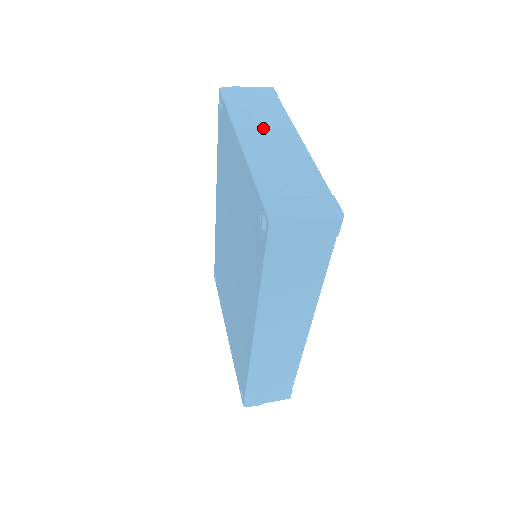
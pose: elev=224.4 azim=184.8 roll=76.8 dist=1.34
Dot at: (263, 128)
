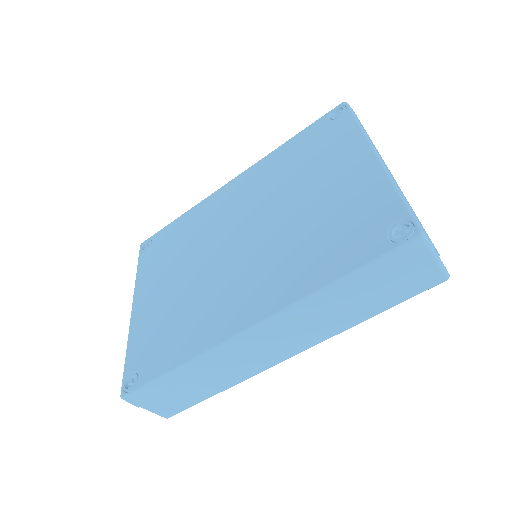
Dot at: occluded
